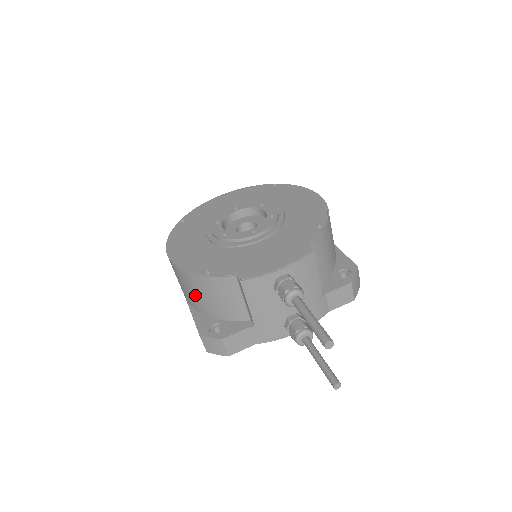
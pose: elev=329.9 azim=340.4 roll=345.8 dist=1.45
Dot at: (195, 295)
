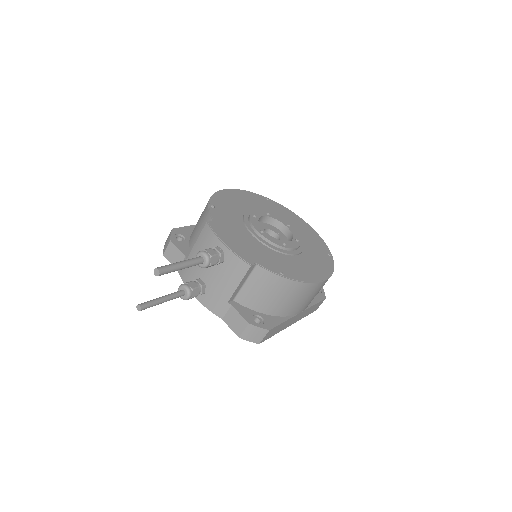
Dot at: occluded
